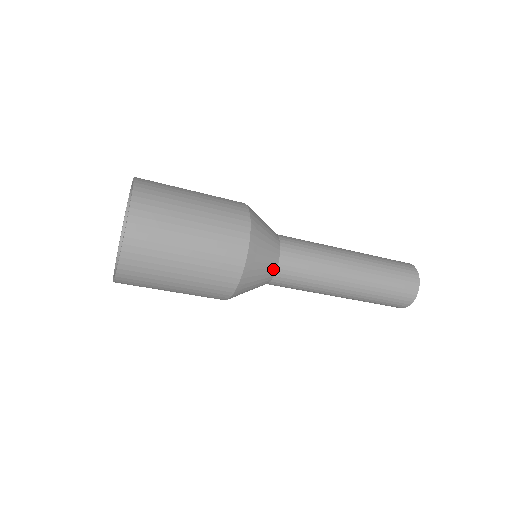
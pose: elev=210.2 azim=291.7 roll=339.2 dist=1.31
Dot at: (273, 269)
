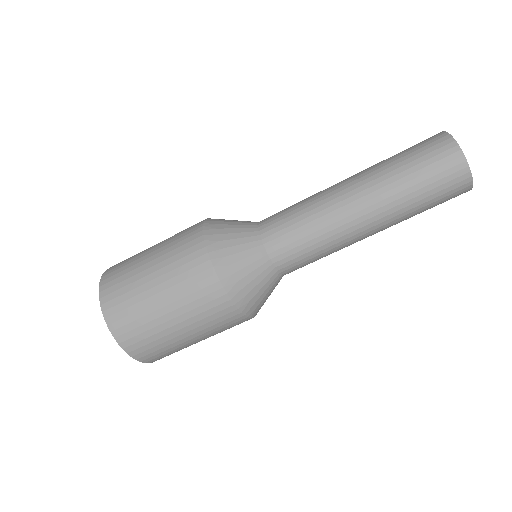
Dot at: (254, 237)
